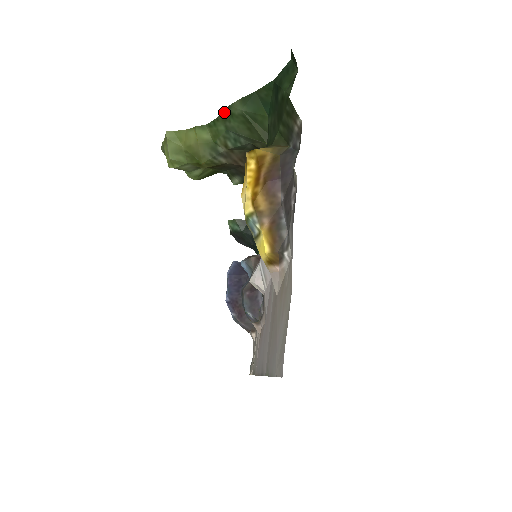
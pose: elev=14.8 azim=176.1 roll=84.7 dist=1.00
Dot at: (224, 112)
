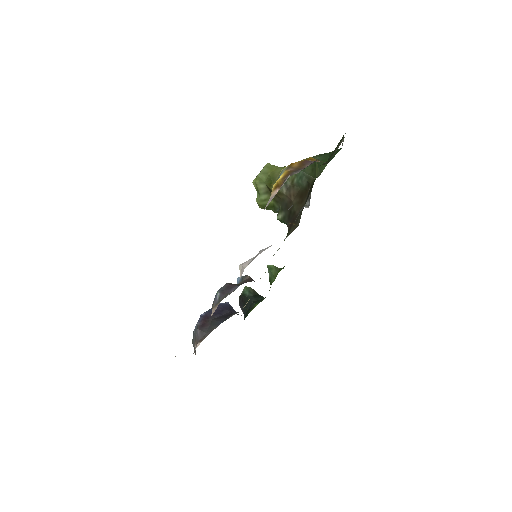
Dot at: occluded
